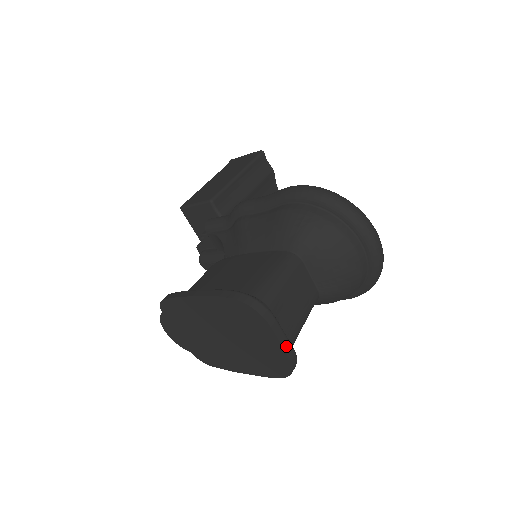
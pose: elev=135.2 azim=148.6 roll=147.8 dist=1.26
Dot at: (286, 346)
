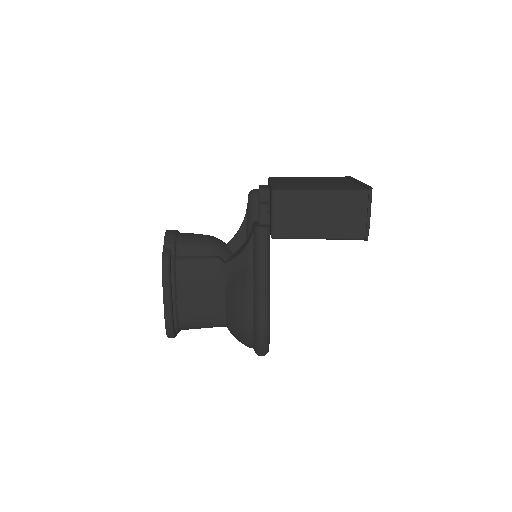
Dot at: occluded
